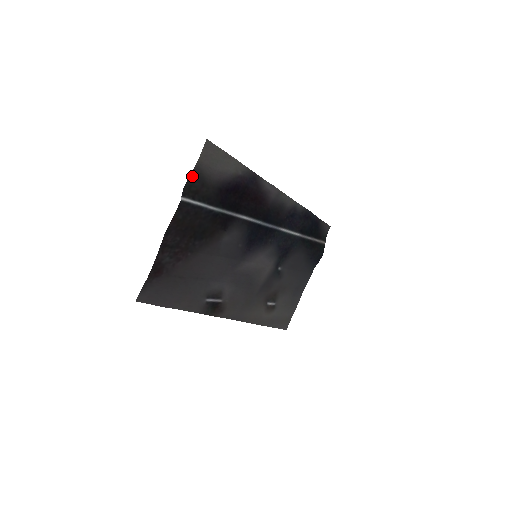
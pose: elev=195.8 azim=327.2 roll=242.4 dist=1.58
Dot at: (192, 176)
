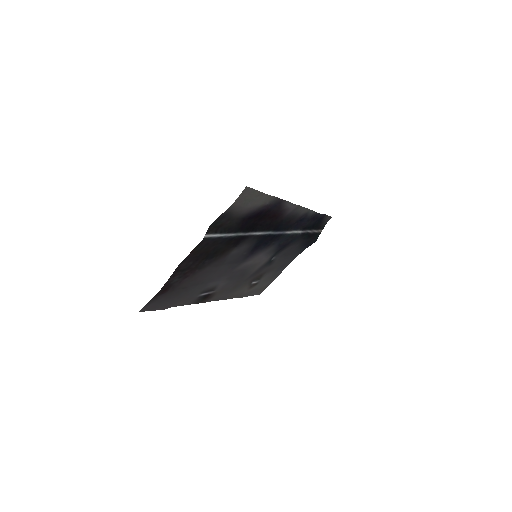
Dot at: (221, 216)
